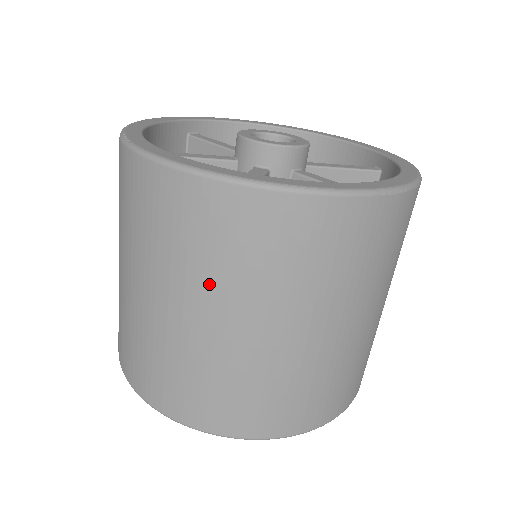
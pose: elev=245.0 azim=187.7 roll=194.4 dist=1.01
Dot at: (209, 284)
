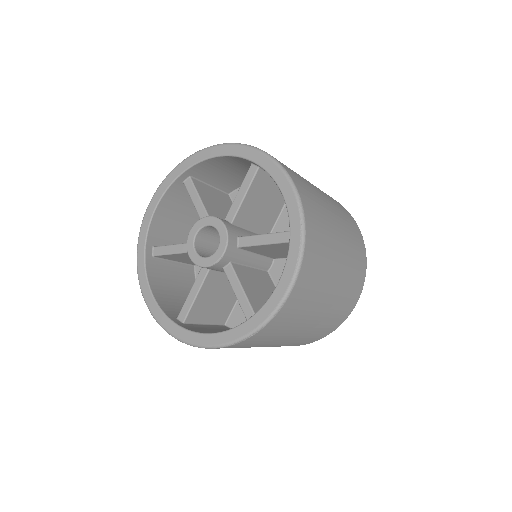
Dot at: occluded
